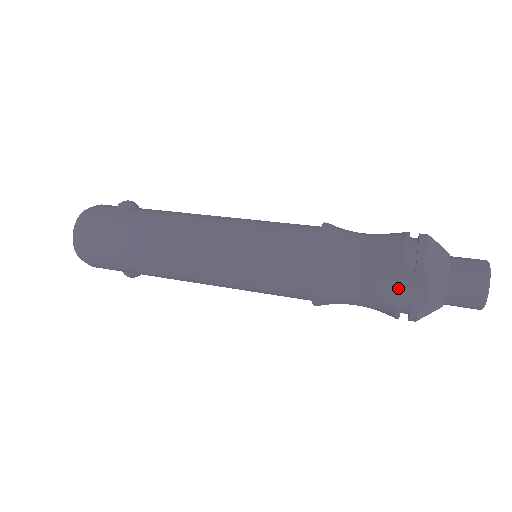
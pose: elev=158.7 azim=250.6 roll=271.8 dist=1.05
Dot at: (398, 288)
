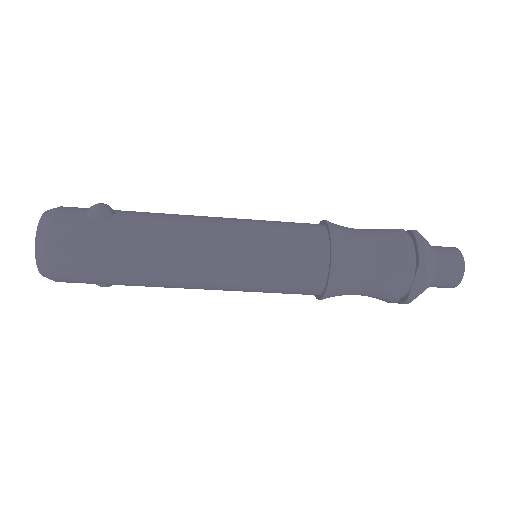
Dot at: (401, 282)
